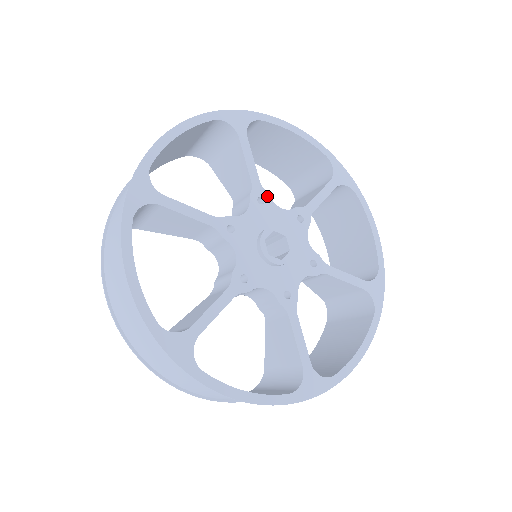
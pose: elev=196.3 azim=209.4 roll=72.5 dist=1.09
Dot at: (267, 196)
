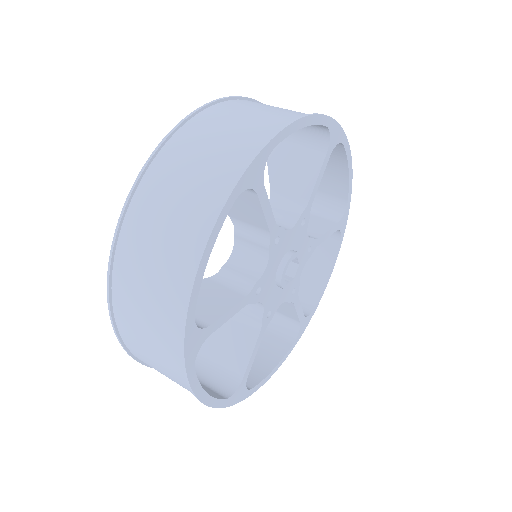
Dot at: (308, 219)
